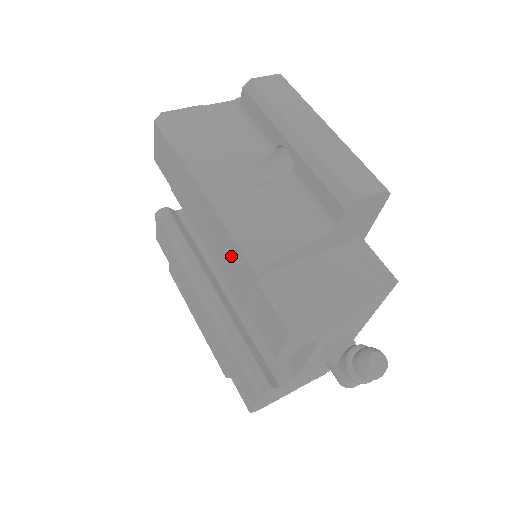
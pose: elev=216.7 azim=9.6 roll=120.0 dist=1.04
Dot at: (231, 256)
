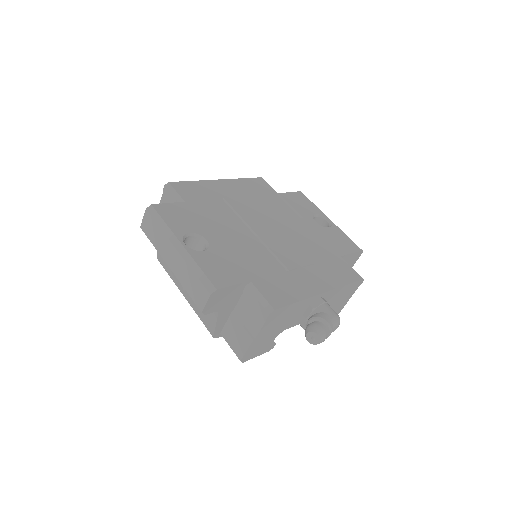
Dot at: occluded
